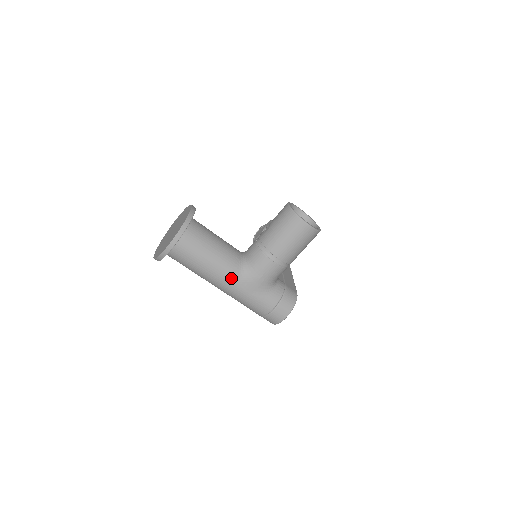
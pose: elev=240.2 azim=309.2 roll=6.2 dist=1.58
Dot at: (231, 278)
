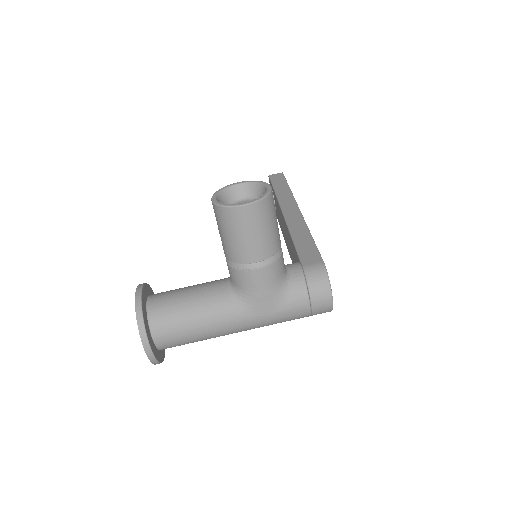
Dot at: (237, 319)
